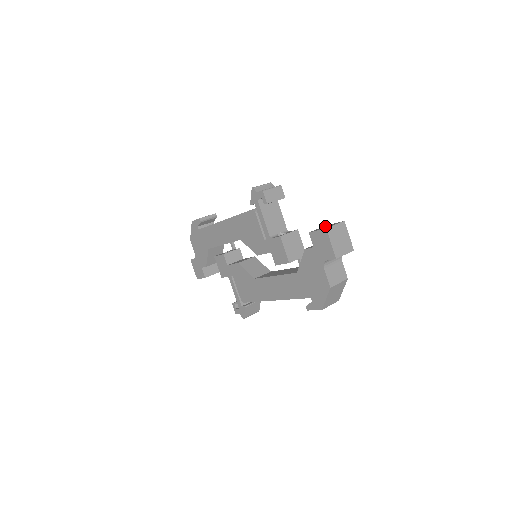
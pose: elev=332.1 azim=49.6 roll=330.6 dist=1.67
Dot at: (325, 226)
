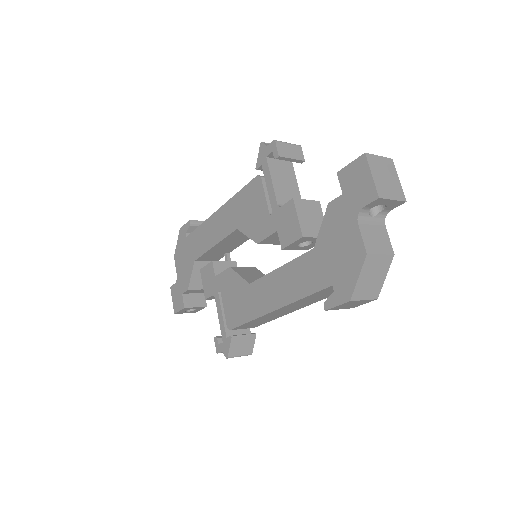
Dot at: occluded
